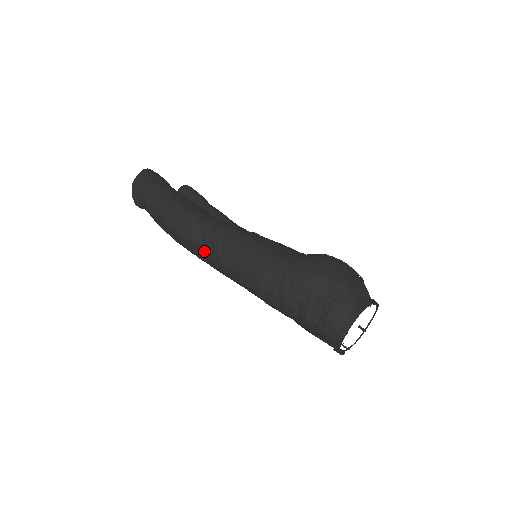
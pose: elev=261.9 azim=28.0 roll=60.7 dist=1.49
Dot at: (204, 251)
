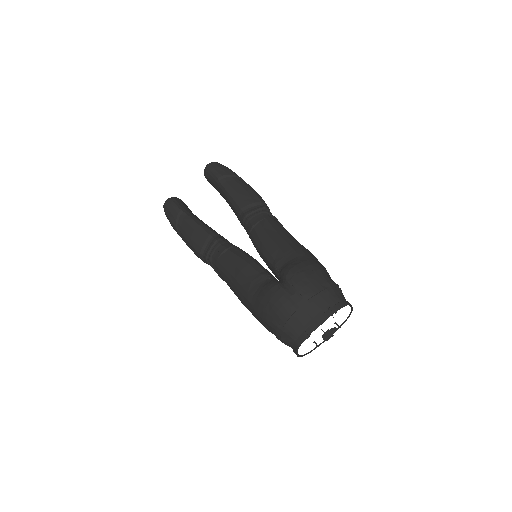
Dot at: occluded
